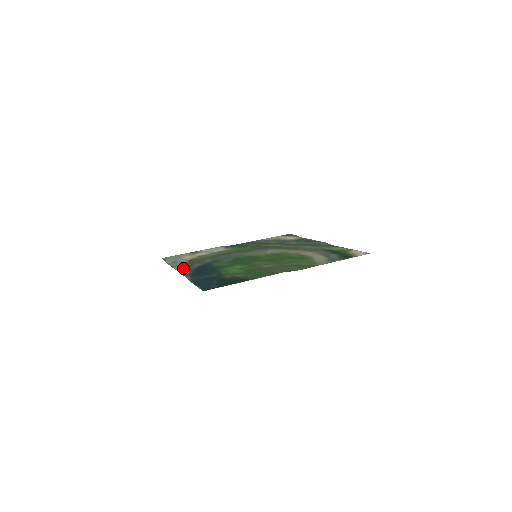
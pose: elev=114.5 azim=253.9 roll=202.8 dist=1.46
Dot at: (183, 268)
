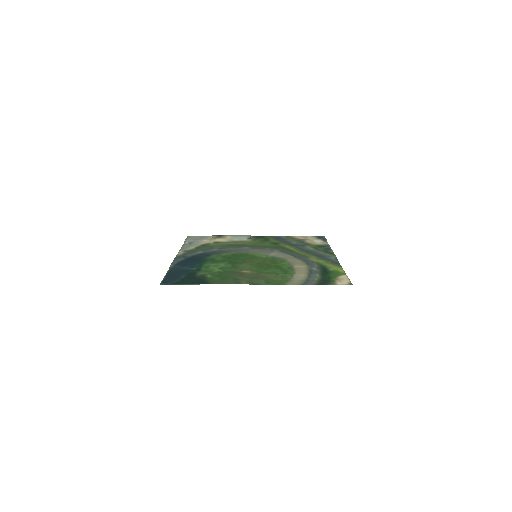
Dot at: (185, 253)
